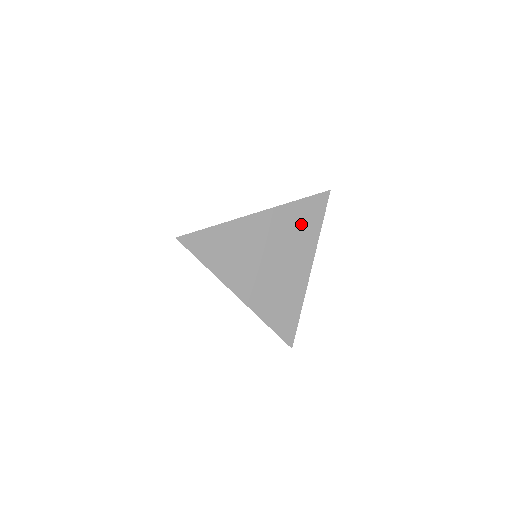
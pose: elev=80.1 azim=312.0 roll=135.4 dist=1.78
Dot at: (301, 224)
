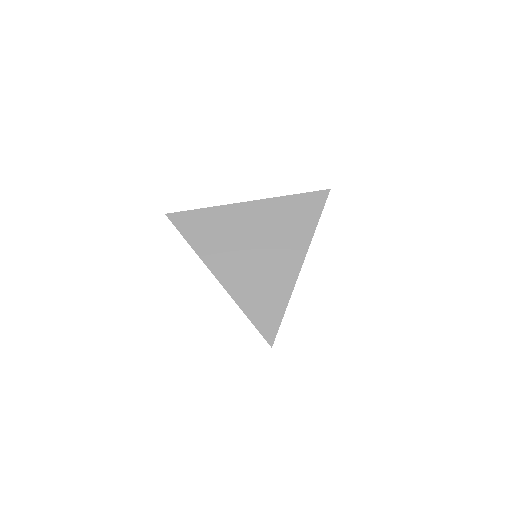
Dot at: (294, 218)
